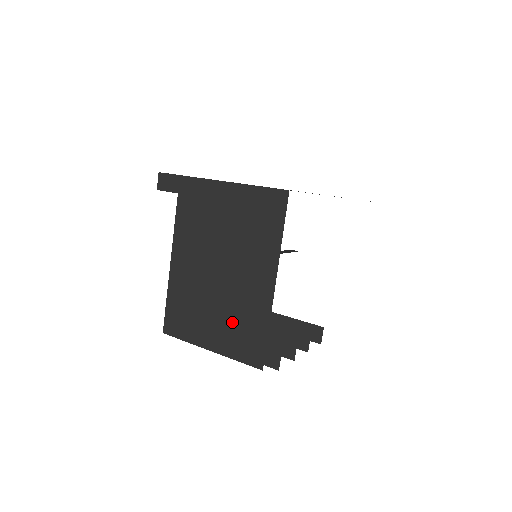
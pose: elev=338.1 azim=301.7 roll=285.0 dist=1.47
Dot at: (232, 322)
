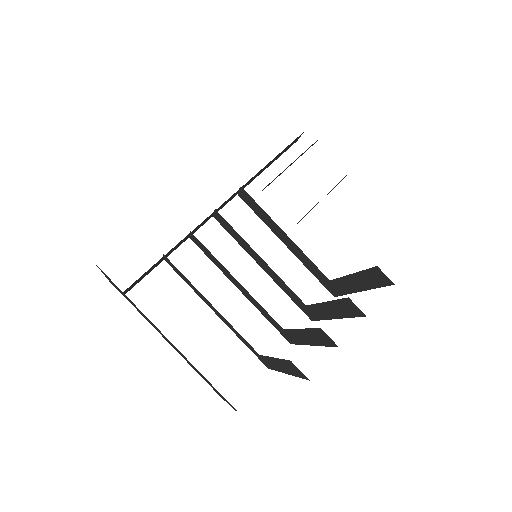
Dot at: (206, 380)
